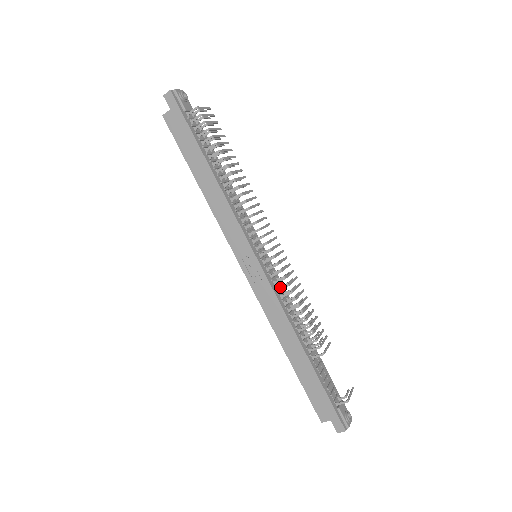
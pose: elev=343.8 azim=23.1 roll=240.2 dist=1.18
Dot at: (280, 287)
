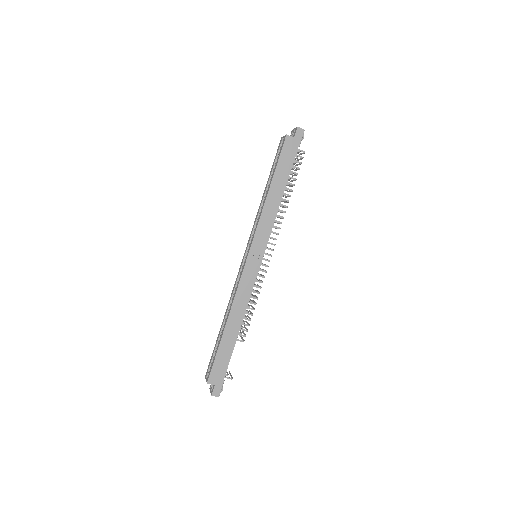
Dot at: occluded
